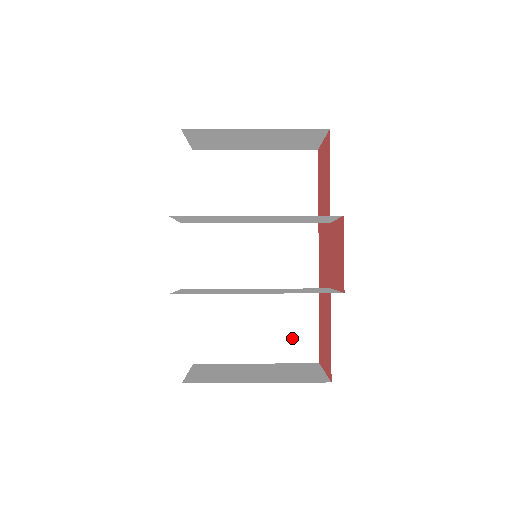
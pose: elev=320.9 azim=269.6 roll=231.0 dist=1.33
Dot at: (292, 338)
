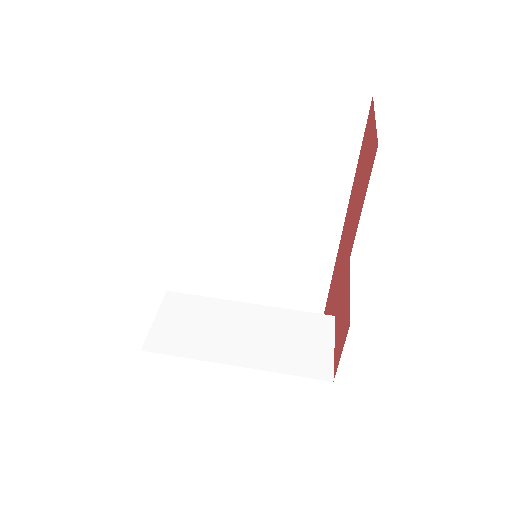
Dot at: (298, 293)
